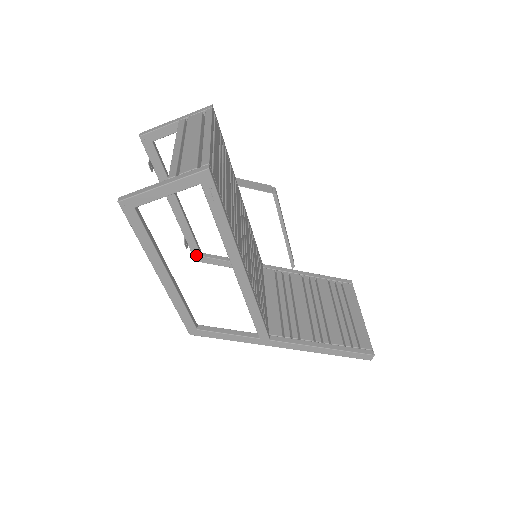
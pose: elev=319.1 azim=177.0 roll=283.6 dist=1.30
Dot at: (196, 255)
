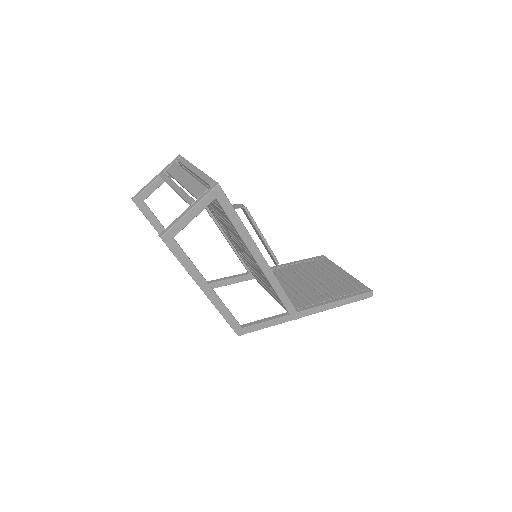
Dot at: occluded
